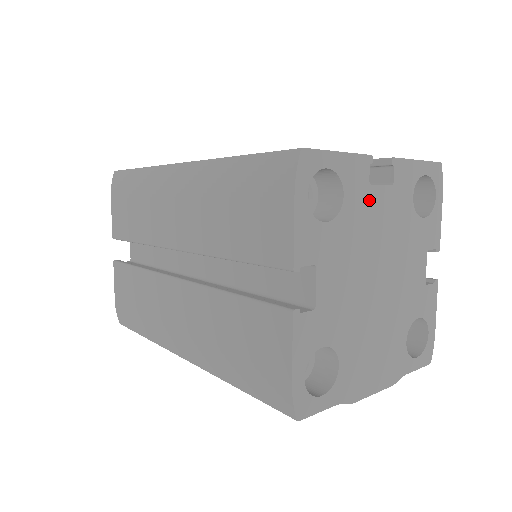
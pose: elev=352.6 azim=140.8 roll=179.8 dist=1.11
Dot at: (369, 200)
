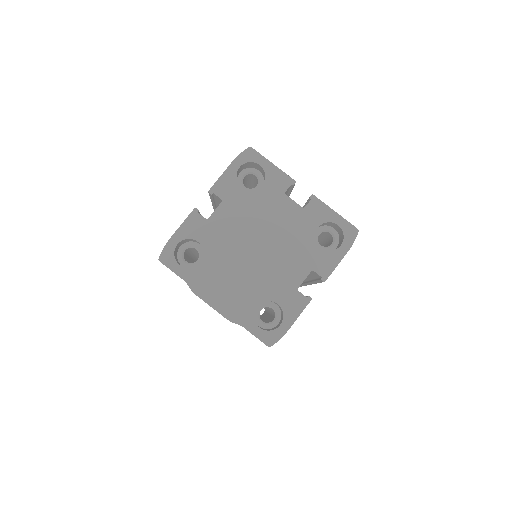
Dot at: (279, 201)
